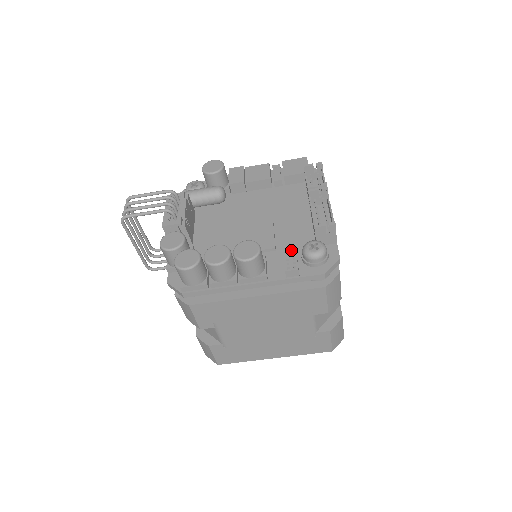
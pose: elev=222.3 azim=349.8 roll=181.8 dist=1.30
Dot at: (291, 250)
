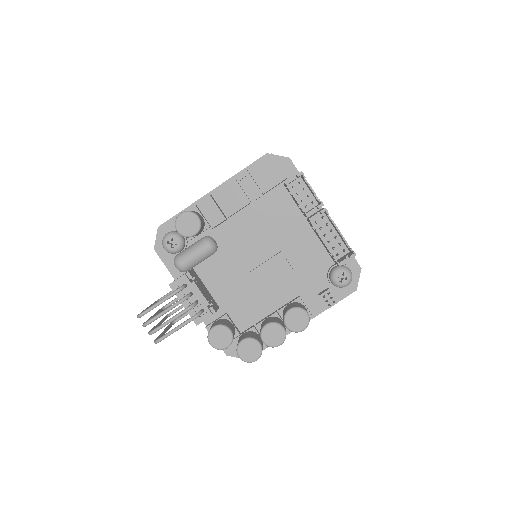
Dot at: (315, 277)
